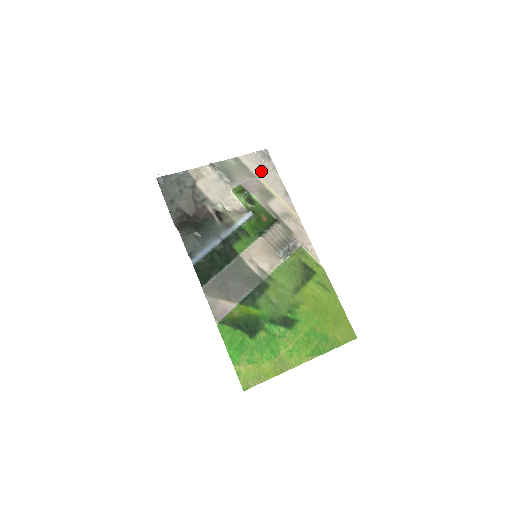
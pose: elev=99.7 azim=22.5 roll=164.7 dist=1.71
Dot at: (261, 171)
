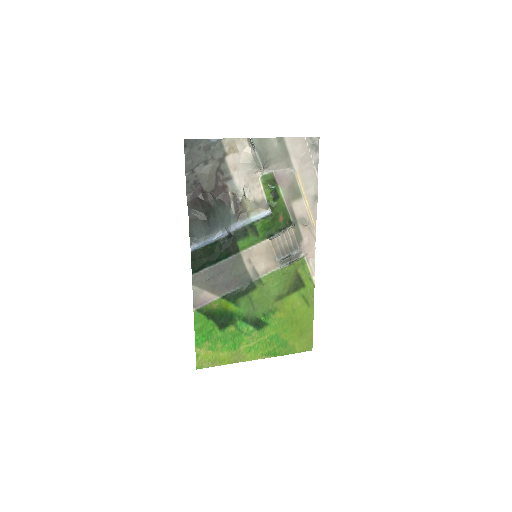
Dot at: (301, 163)
